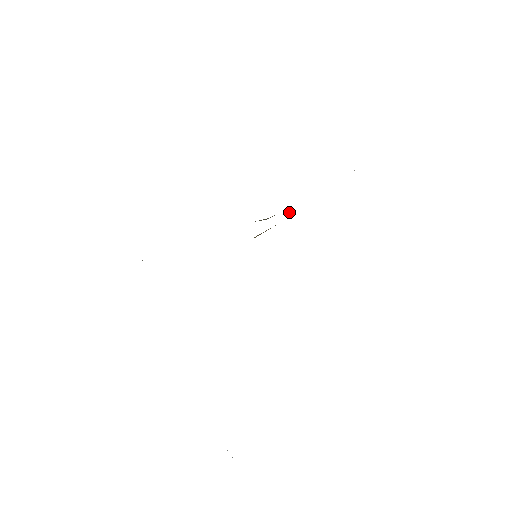
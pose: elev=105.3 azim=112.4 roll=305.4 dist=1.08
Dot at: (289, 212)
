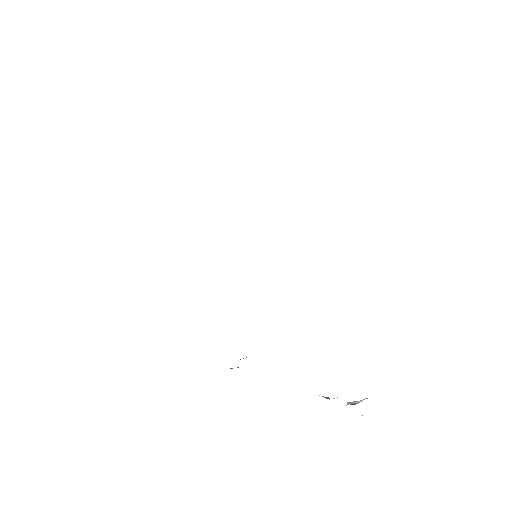
Dot at: occluded
